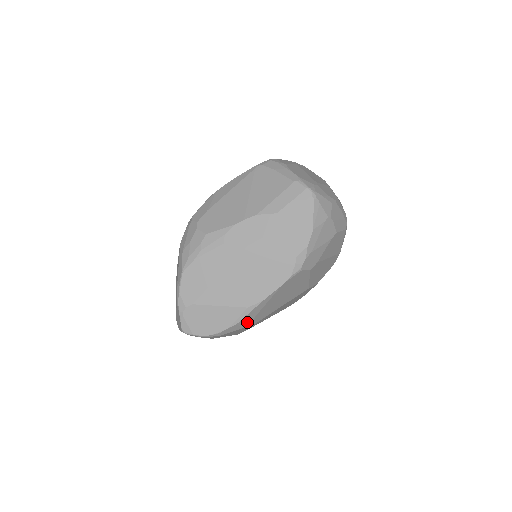
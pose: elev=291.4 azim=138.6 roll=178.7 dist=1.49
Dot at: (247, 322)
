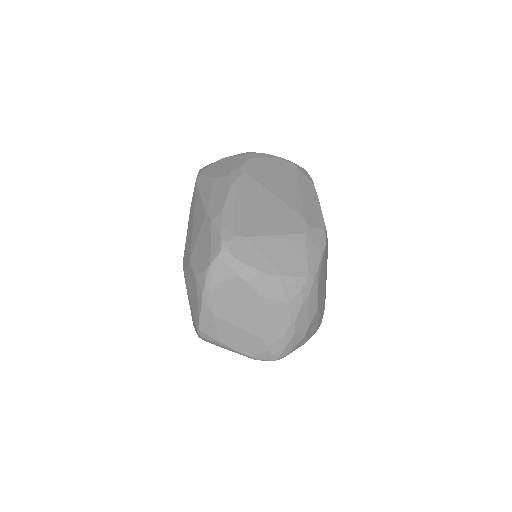
Dot at: occluded
